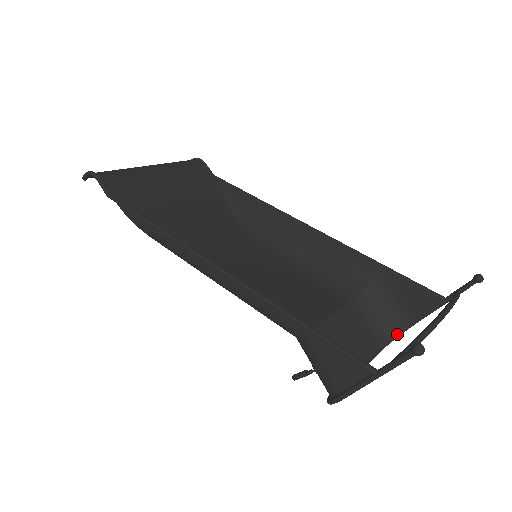
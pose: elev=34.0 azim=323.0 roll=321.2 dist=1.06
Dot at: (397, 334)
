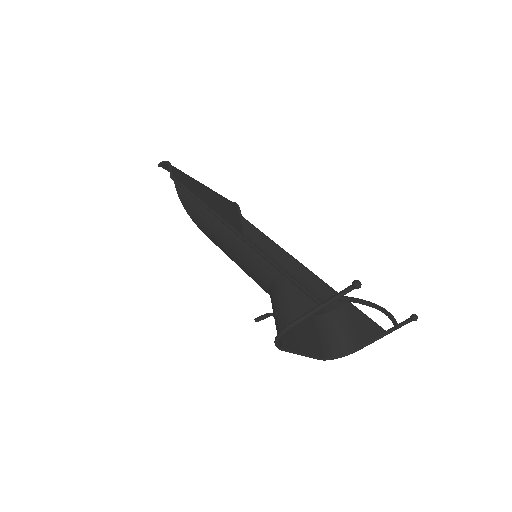
Dot at: (341, 354)
